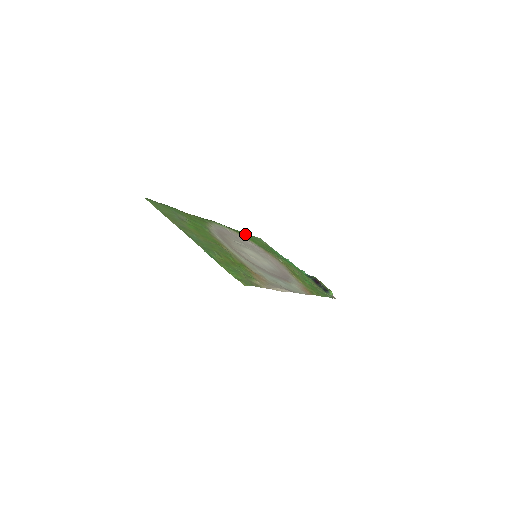
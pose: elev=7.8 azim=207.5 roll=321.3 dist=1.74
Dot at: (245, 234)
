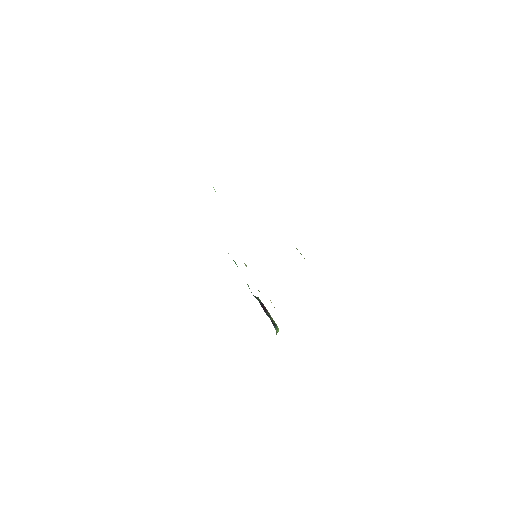
Dot at: occluded
